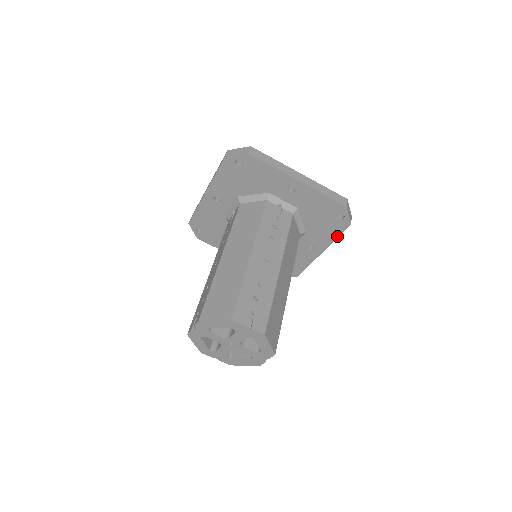
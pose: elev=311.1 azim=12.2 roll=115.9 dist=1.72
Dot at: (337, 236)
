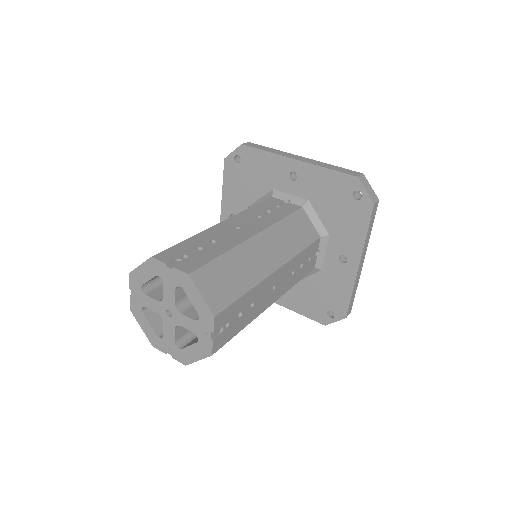
Dot at: (366, 230)
